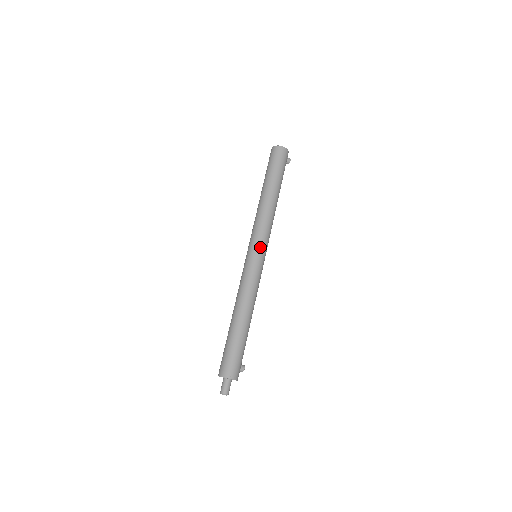
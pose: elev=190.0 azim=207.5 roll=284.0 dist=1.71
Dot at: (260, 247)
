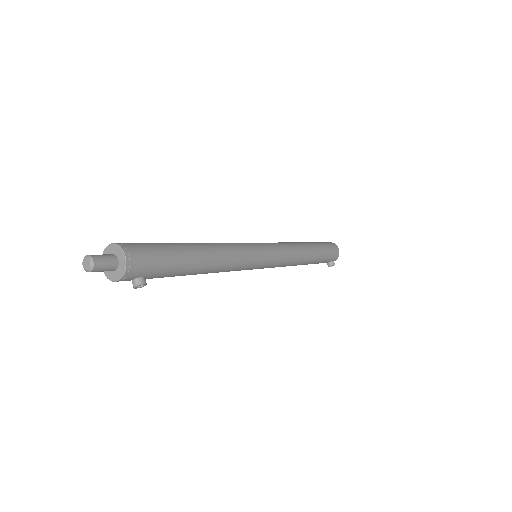
Dot at: (271, 248)
